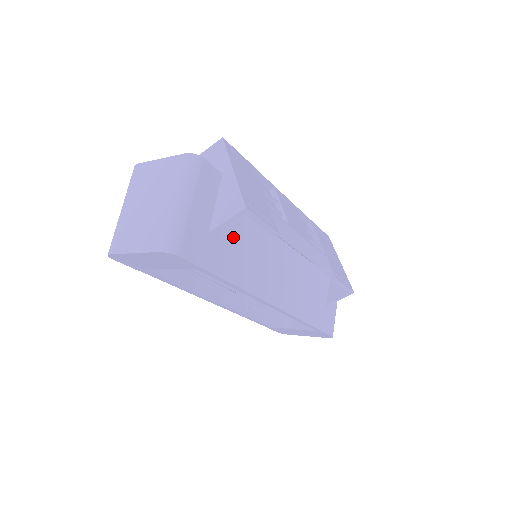
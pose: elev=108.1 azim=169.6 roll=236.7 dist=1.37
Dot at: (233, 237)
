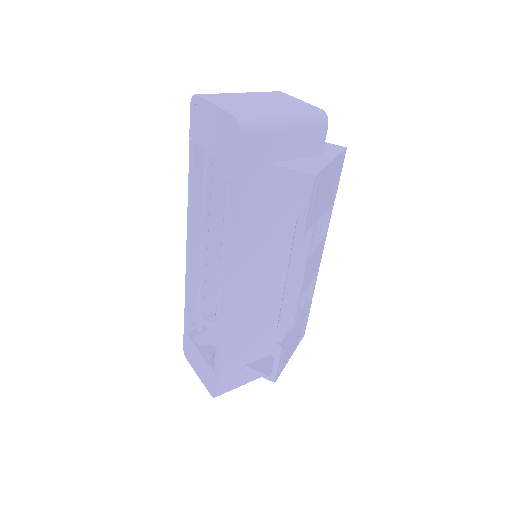
Dot at: (274, 197)
